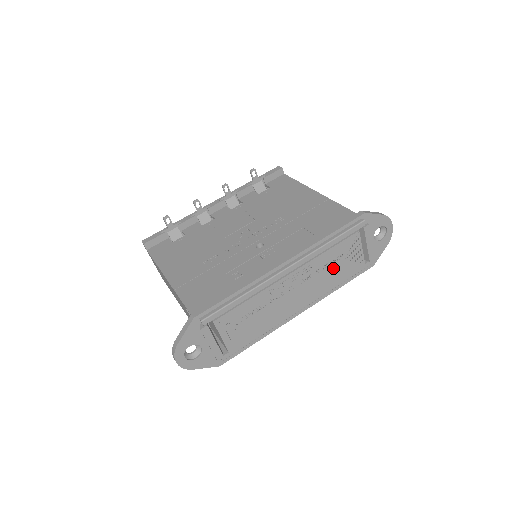
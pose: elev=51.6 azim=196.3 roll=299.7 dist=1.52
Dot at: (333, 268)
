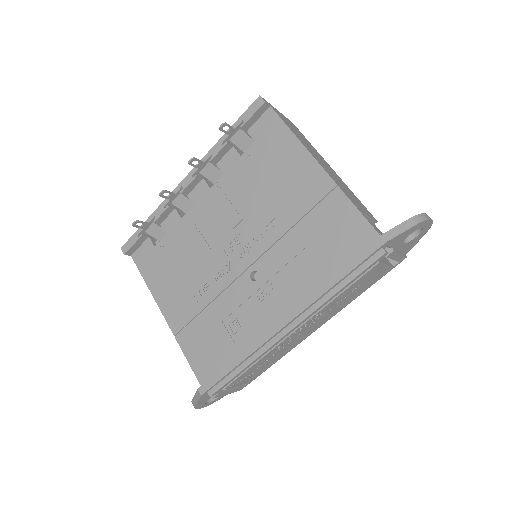
Dot at: (350, 295)
